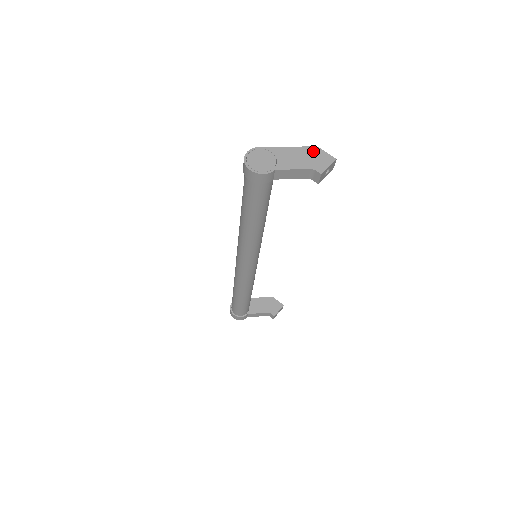
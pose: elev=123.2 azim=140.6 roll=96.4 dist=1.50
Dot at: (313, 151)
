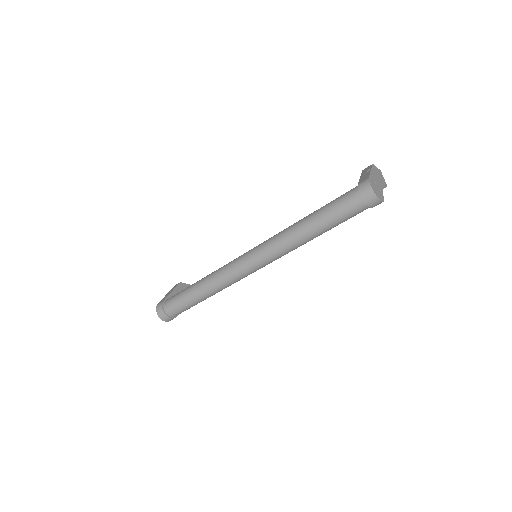
Dot at: (375, 169)
